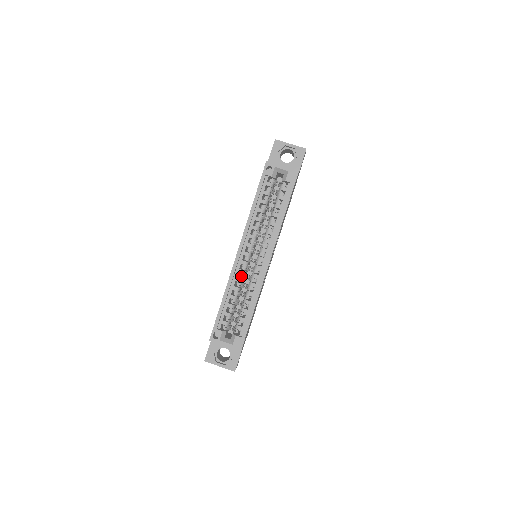
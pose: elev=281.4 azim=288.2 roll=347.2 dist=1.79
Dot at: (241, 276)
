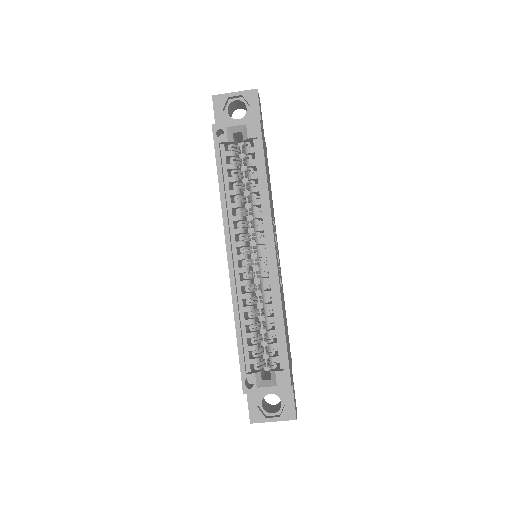
Dot at: (247, 289)
